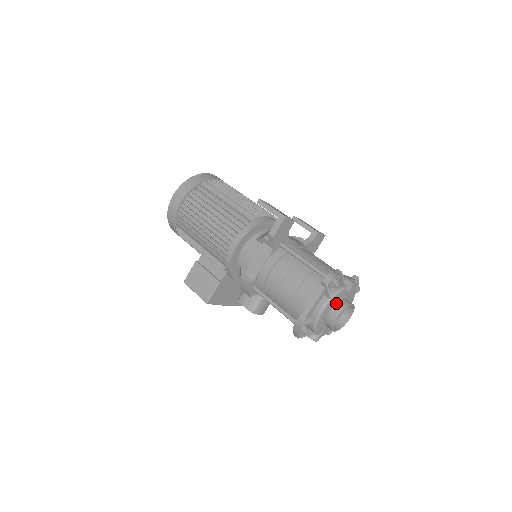
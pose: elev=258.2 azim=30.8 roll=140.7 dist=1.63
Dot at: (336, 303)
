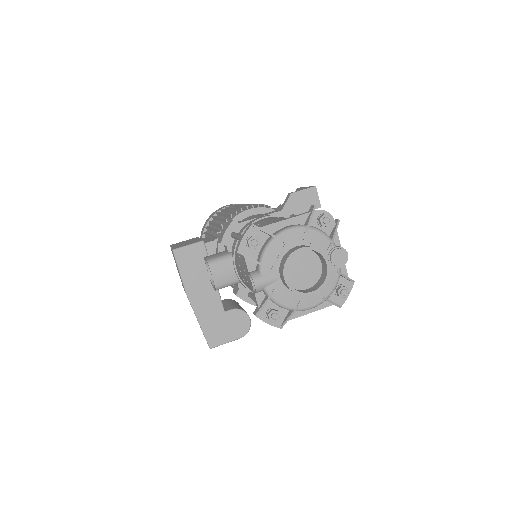
Dot at: (310, 245)
